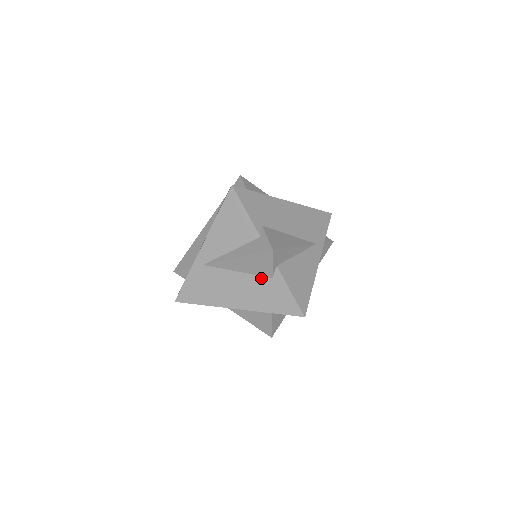
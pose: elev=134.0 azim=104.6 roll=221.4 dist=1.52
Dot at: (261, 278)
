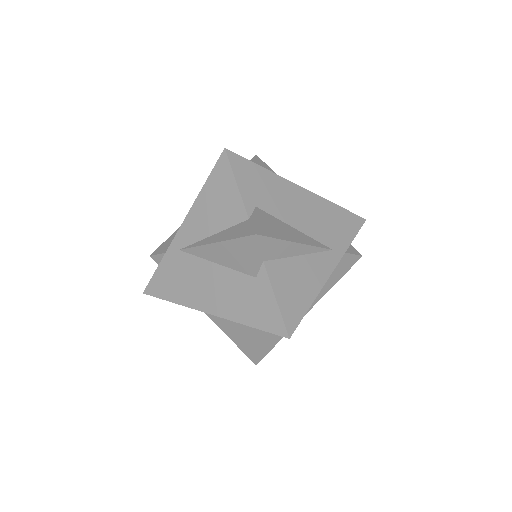
Dot at: (242, 276)
